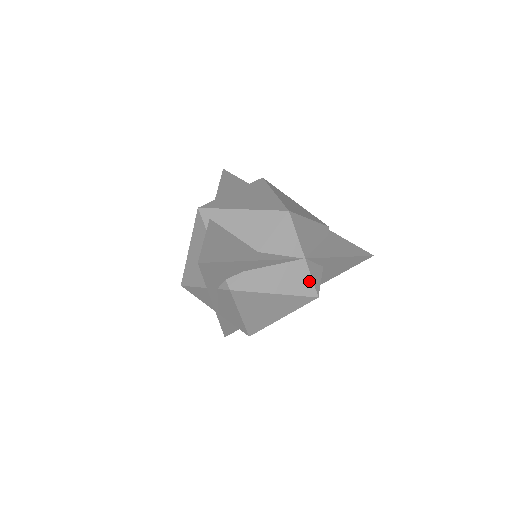
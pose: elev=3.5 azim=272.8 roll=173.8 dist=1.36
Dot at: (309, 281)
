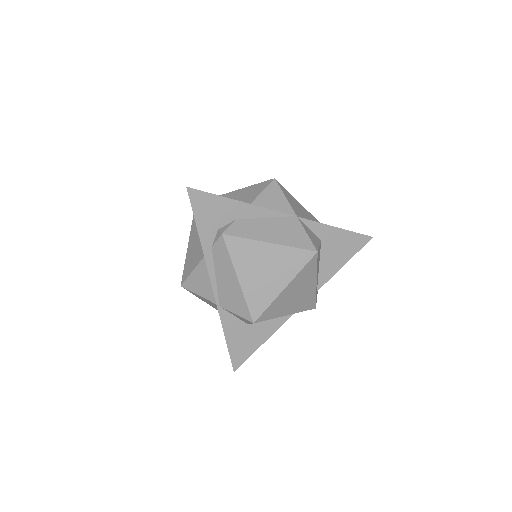
Dot at: (304, 236)
